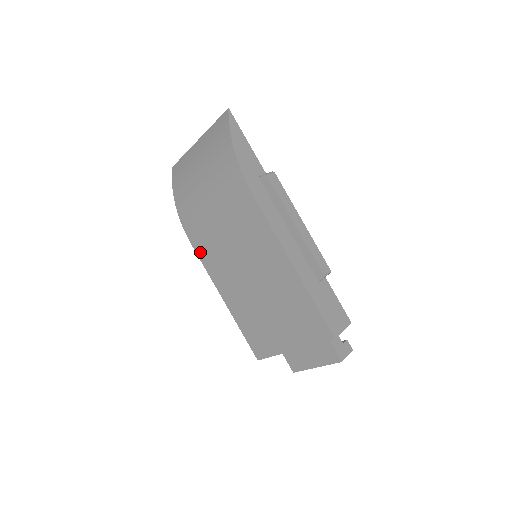
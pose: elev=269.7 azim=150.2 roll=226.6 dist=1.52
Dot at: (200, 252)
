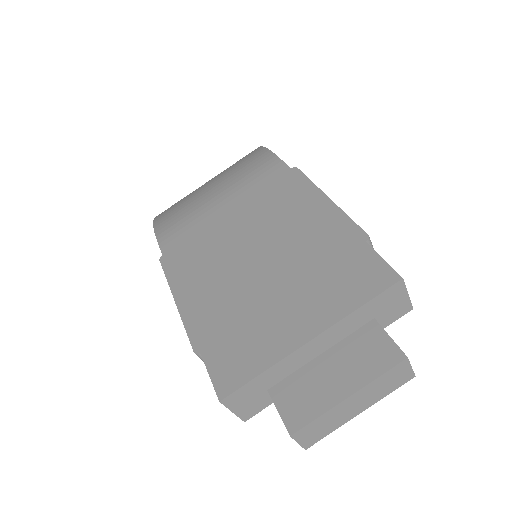
Dot at: (171, 252)
